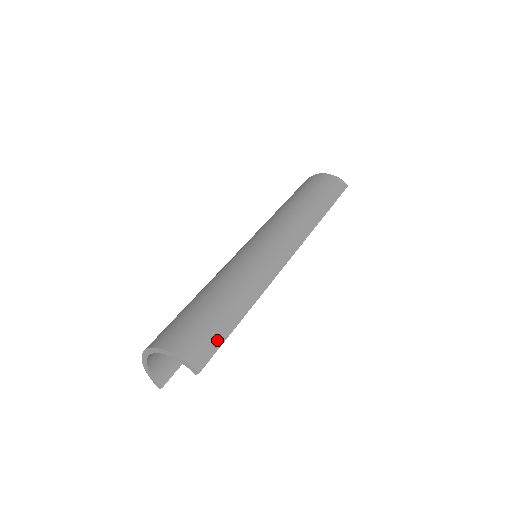
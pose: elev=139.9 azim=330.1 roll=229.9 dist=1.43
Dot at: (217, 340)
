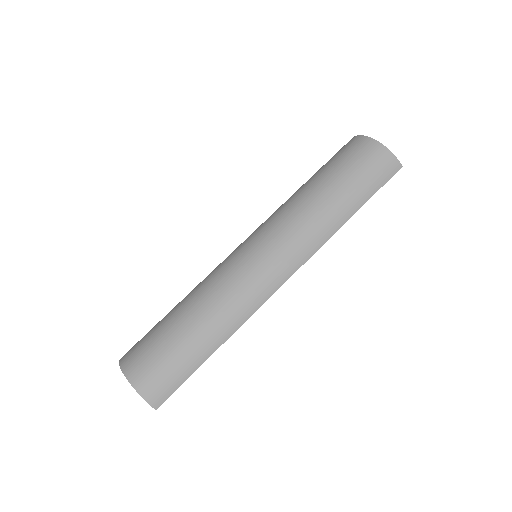
Dot at: (179, 379)
